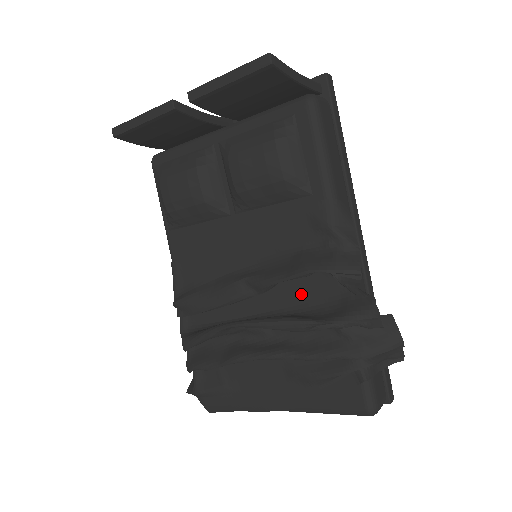
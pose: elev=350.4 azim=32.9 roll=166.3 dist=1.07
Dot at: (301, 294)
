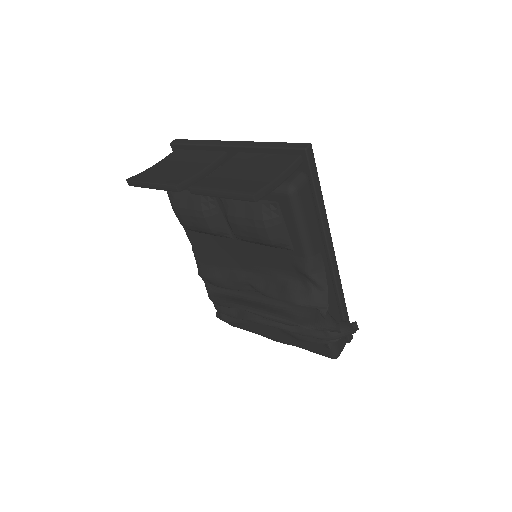
Dot at: occluded
